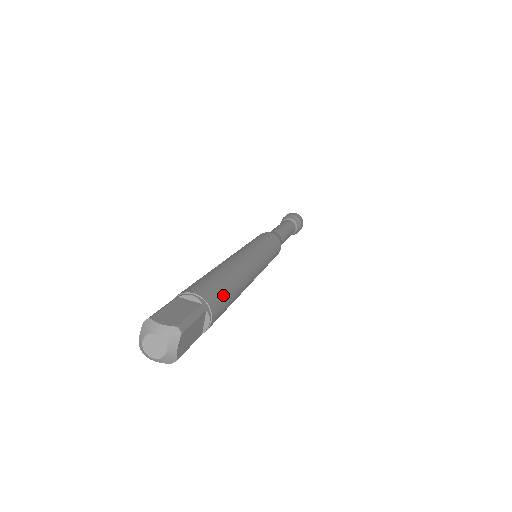
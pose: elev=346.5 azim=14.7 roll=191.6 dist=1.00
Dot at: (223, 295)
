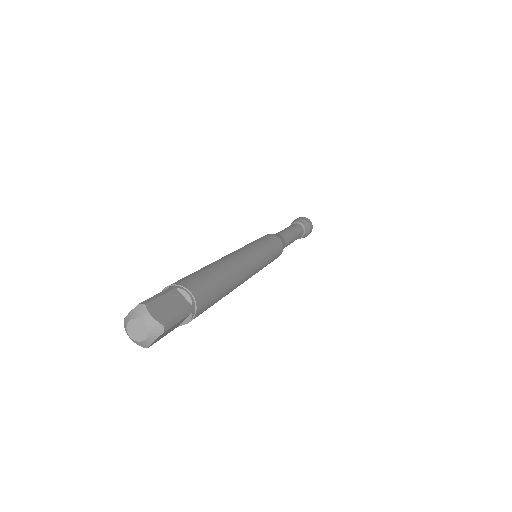
Dot at: (197, 276)
